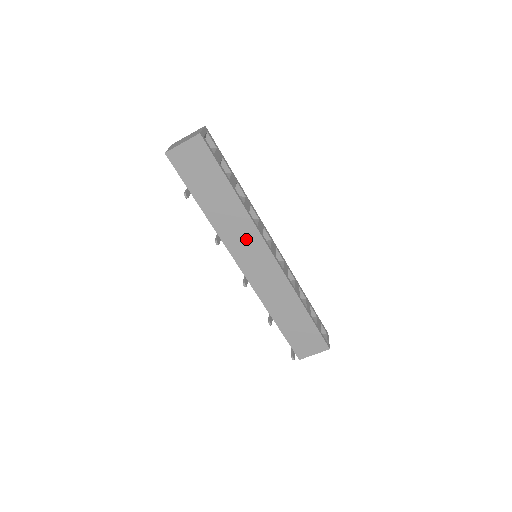
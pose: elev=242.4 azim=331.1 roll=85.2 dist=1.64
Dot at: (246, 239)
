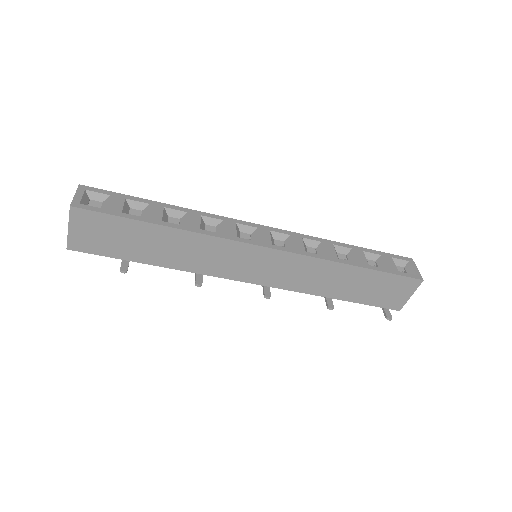
Dot at: (224, 255)
